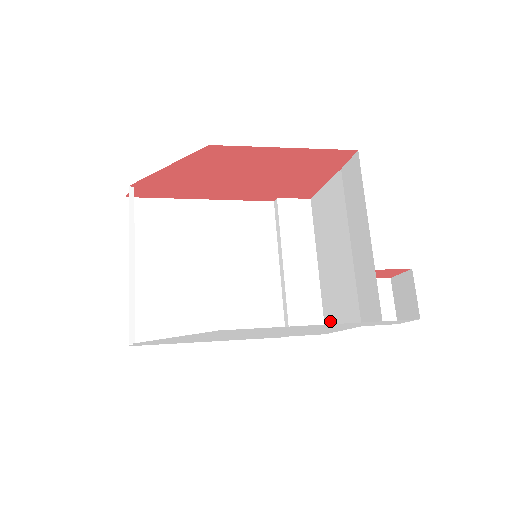
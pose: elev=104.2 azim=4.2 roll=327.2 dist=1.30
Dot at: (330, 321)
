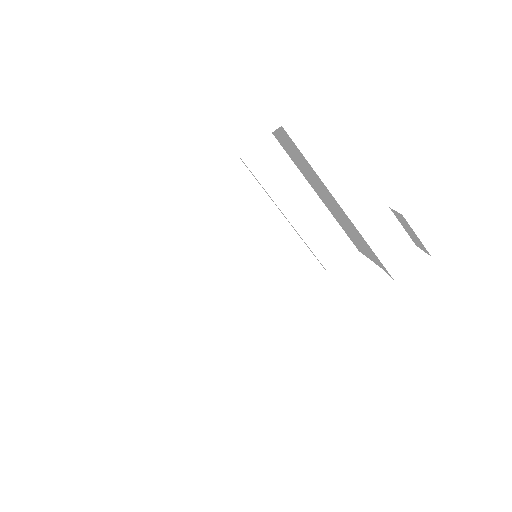
Dot at: (356, 245)
